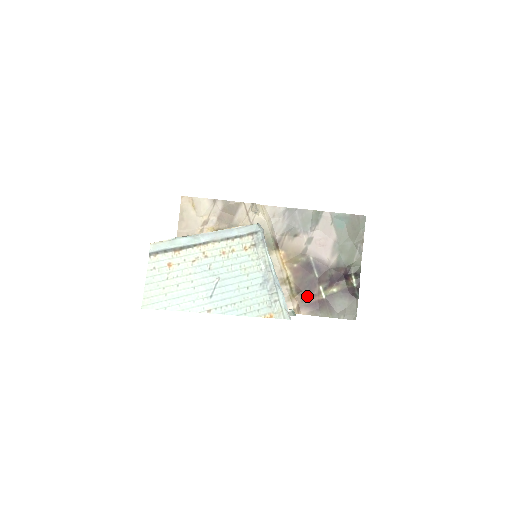
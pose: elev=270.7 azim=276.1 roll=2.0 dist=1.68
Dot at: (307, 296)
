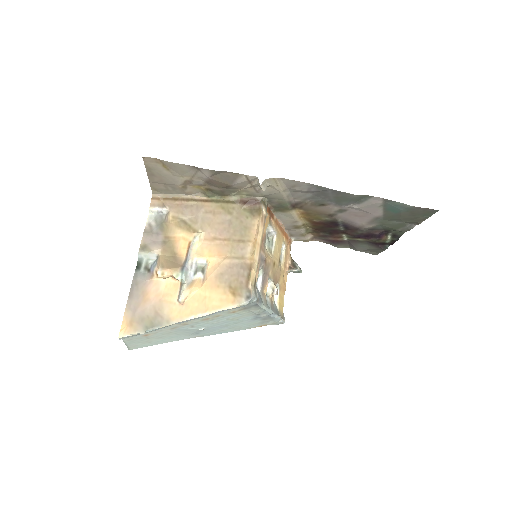
Dot at: (325, 236)
